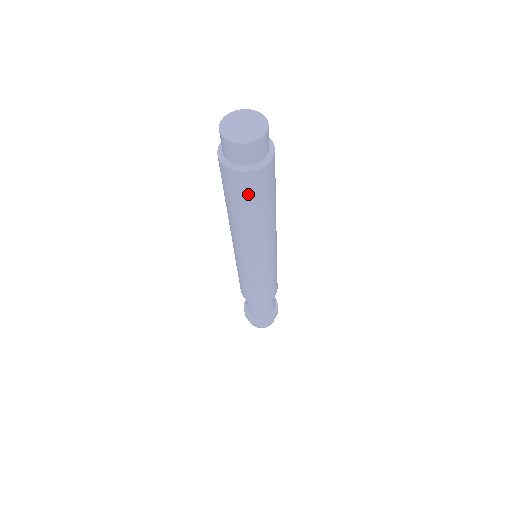
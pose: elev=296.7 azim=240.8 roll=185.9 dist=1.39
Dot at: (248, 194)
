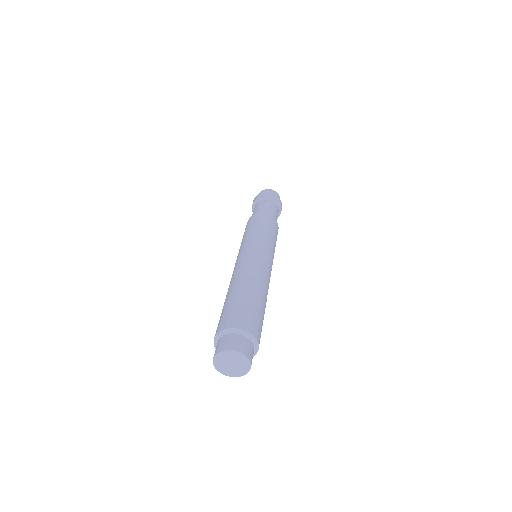
Dot at: occluded
